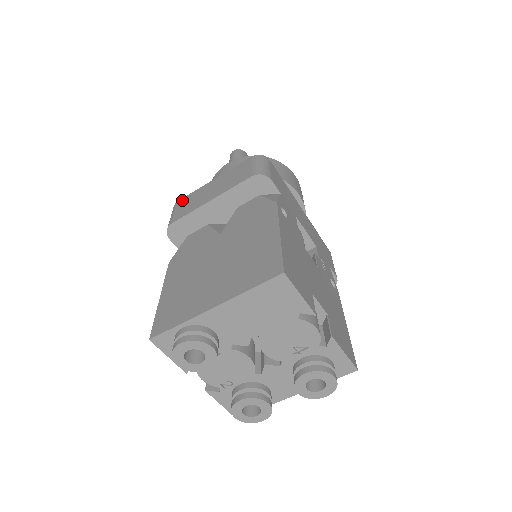
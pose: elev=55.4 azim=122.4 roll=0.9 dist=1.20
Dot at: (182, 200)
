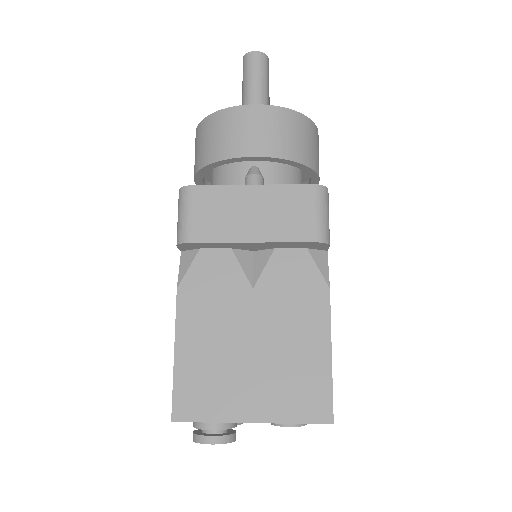
Dot at: (201, 192)
